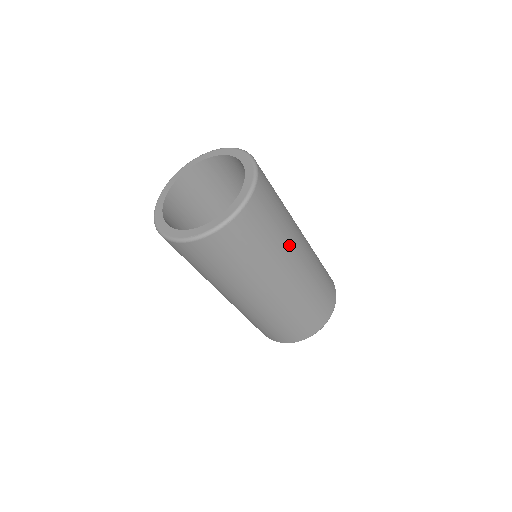
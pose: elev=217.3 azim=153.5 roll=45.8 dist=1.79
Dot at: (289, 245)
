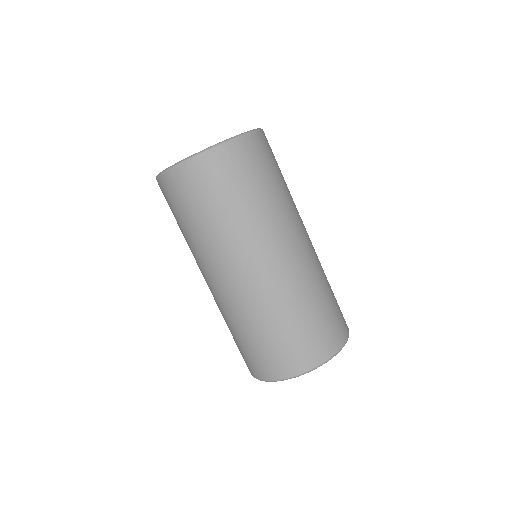
Dot at: occluded
